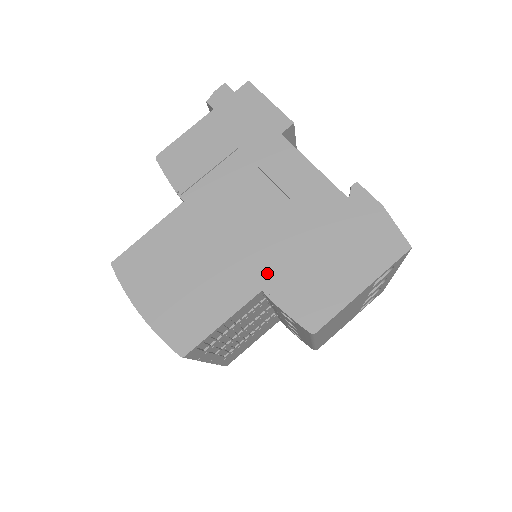
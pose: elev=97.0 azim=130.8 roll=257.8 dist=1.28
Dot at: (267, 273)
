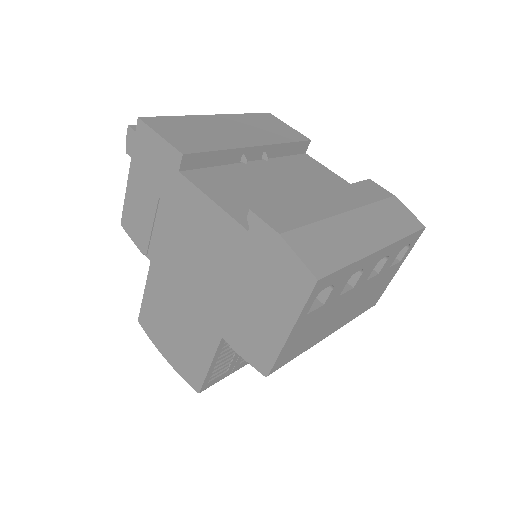
Dot at: (219, 321)
